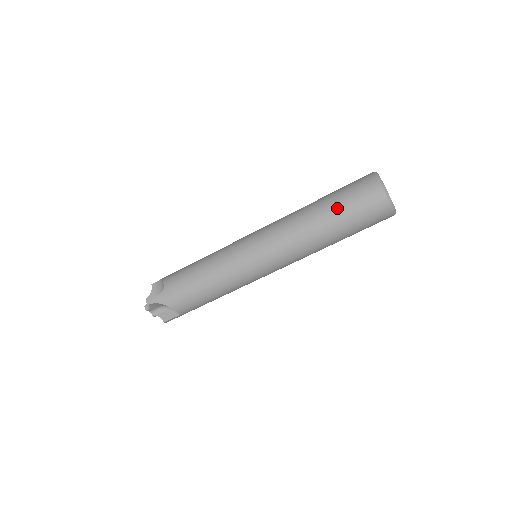
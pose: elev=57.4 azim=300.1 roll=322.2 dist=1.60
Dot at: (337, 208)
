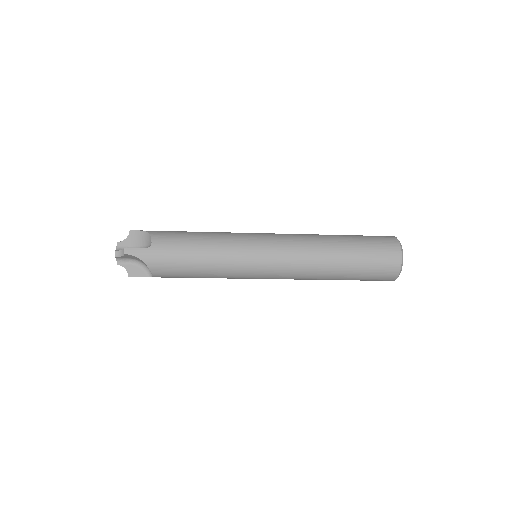
Dot at: (357, 255)
